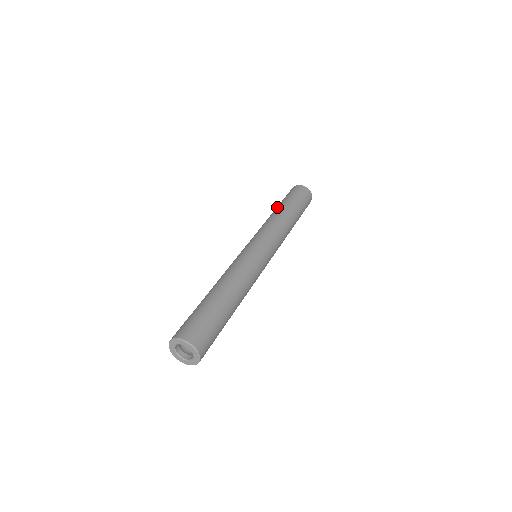
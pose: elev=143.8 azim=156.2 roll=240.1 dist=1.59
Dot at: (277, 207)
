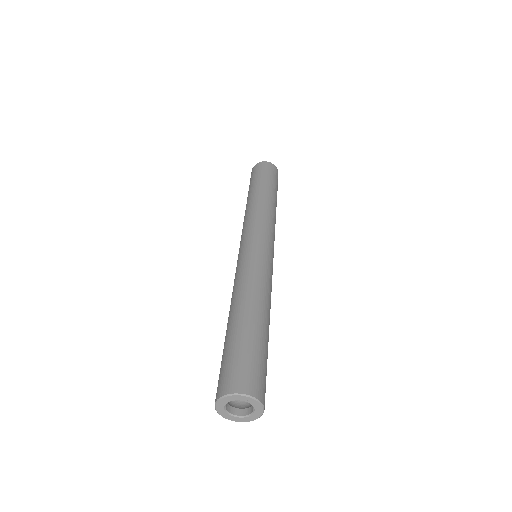
Dot at: (247, 198)
